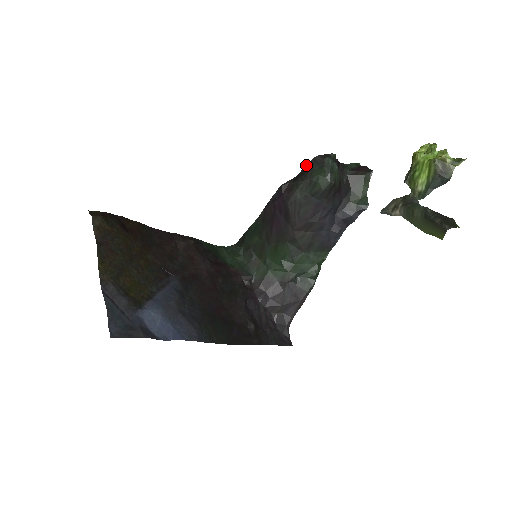
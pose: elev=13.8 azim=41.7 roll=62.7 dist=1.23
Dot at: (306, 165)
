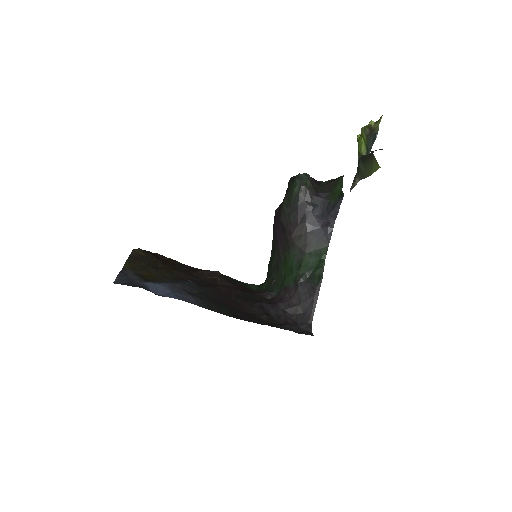
Dot at: (287, 188)
